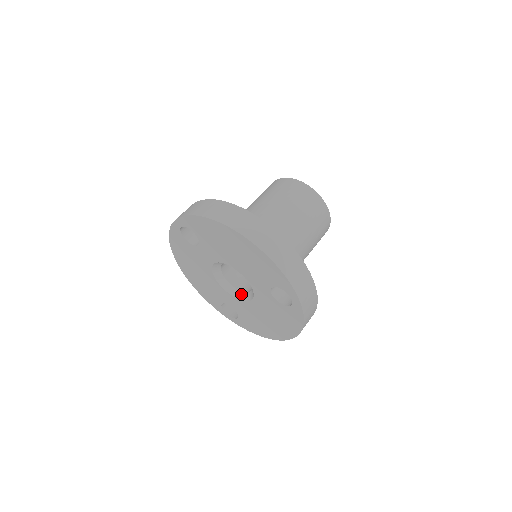
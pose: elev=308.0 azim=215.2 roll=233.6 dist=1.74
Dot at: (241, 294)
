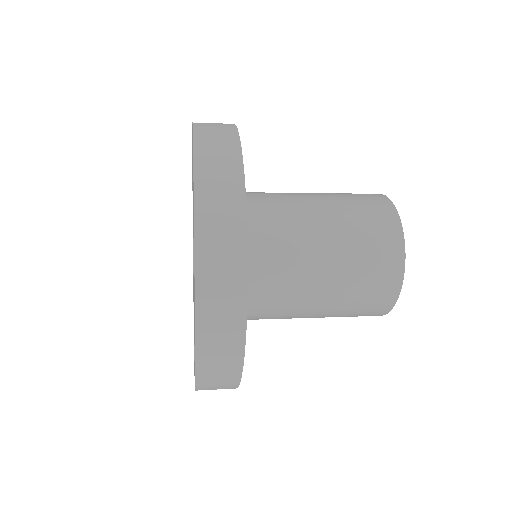
Dot at: occluded
